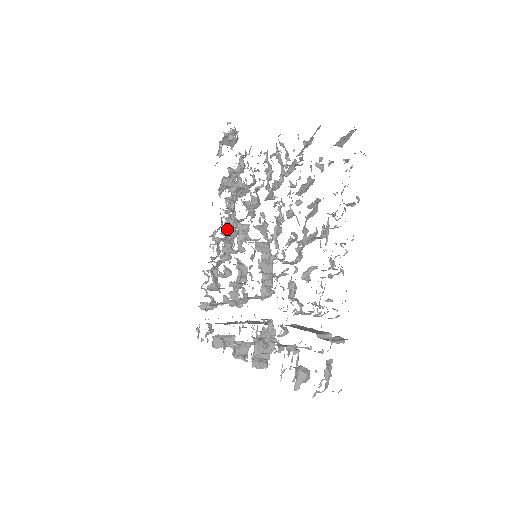
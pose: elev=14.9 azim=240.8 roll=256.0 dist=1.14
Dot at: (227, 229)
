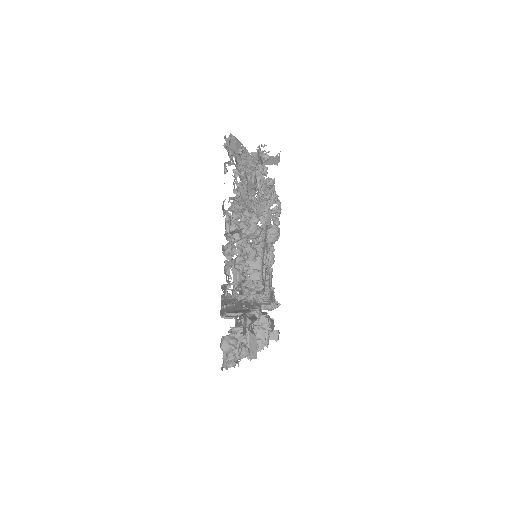
Dot at: occluded
